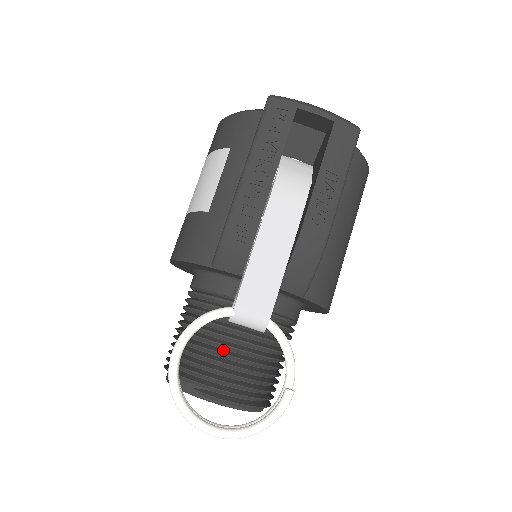
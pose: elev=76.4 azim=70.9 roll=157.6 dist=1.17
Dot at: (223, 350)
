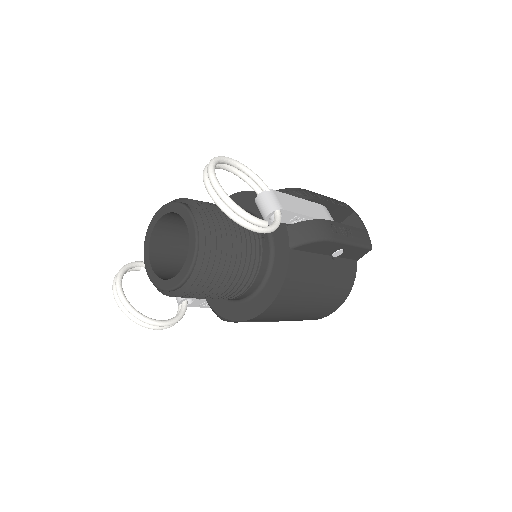
Dot at: (224, 216)
